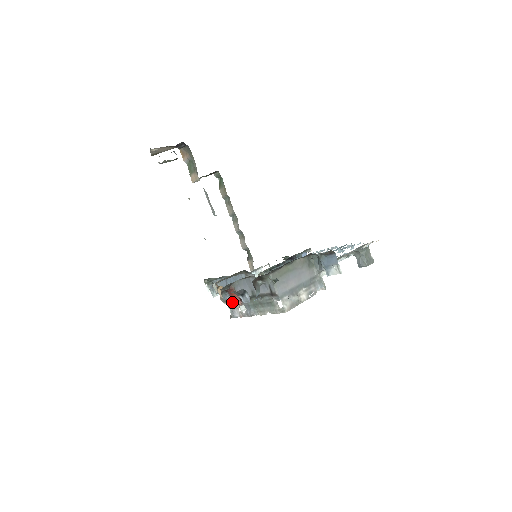
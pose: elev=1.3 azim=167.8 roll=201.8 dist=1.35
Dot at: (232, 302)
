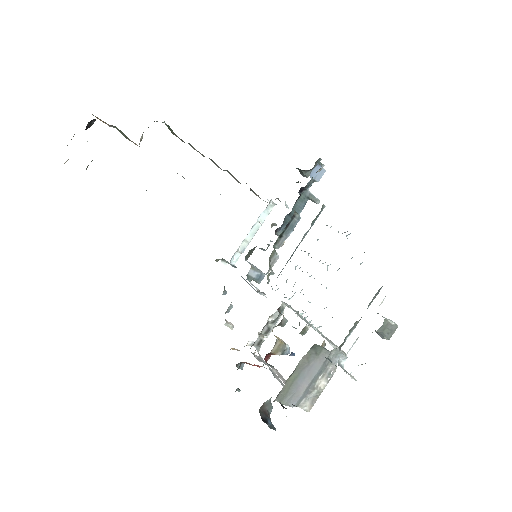
Dot at: occluded
